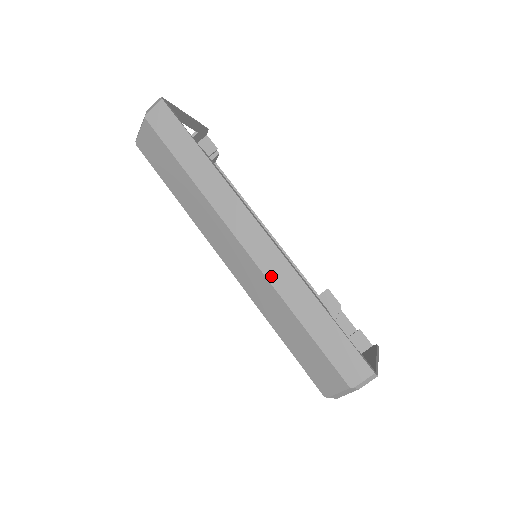
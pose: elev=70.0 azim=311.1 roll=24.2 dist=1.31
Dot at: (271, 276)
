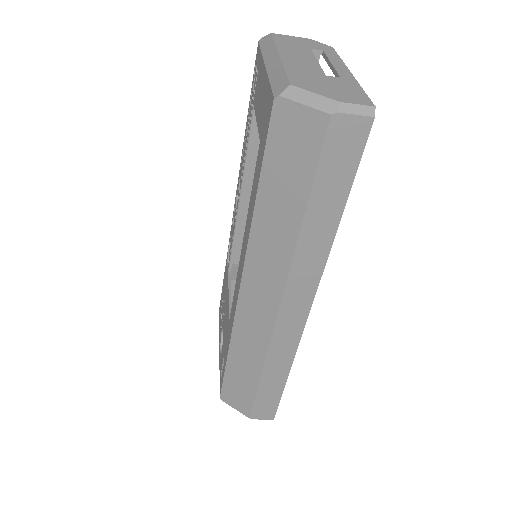
Dot at: (275, 343)
